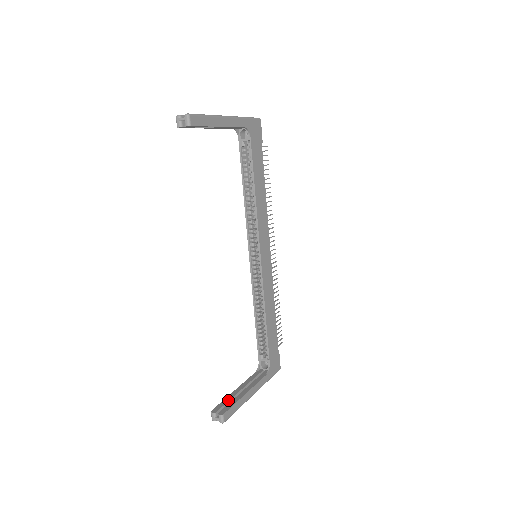
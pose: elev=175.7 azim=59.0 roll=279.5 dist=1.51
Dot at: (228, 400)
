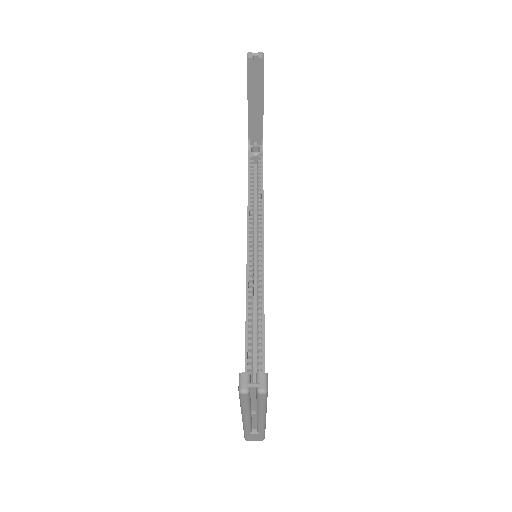
Dot at: occluded
